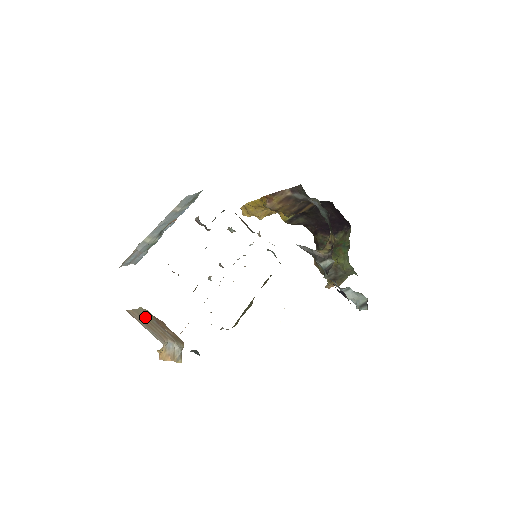
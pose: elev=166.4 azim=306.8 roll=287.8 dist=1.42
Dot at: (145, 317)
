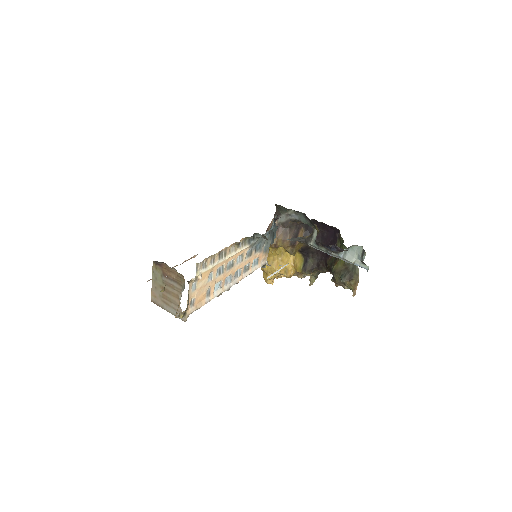
Dot at: (159, 284)
